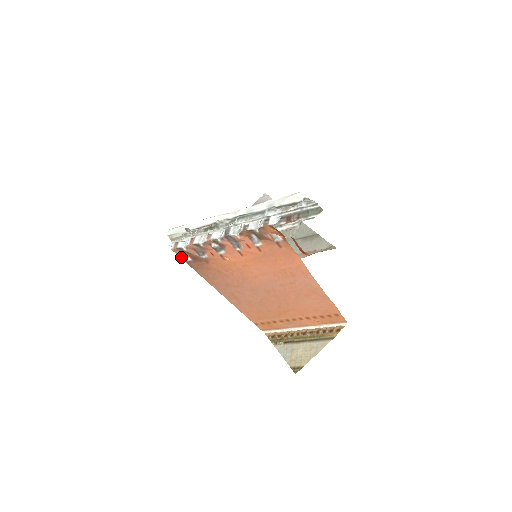
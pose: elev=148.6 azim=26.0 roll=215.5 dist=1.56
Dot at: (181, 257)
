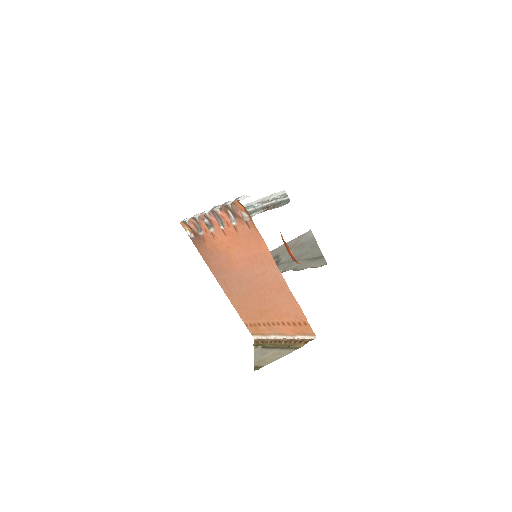
Dot at: (187, 233)
